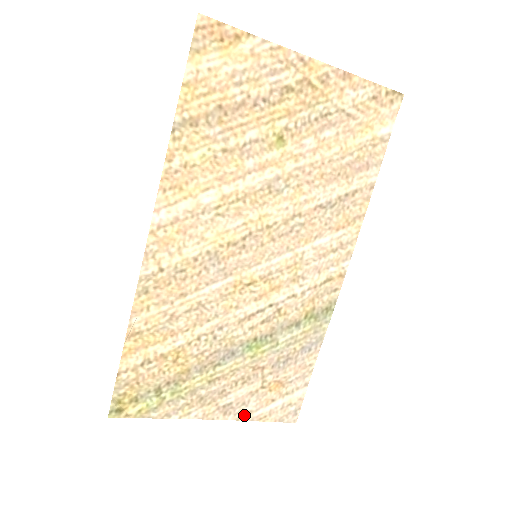
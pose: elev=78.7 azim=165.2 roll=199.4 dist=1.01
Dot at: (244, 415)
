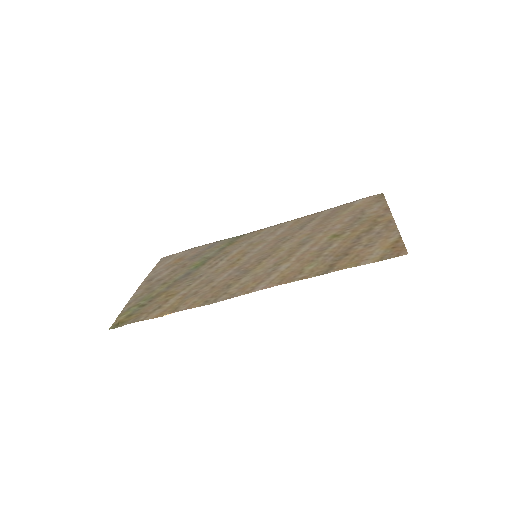
Dot at: (151, 274)
